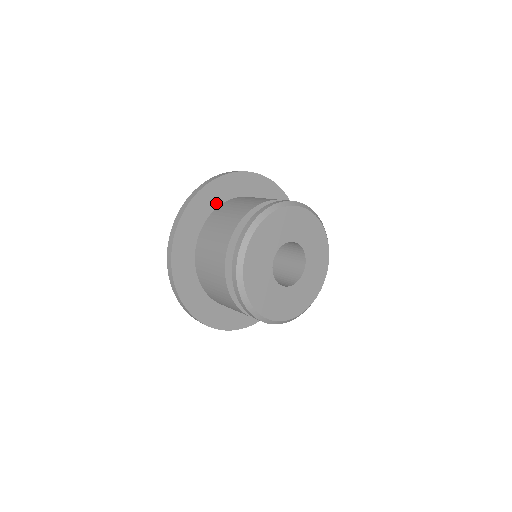
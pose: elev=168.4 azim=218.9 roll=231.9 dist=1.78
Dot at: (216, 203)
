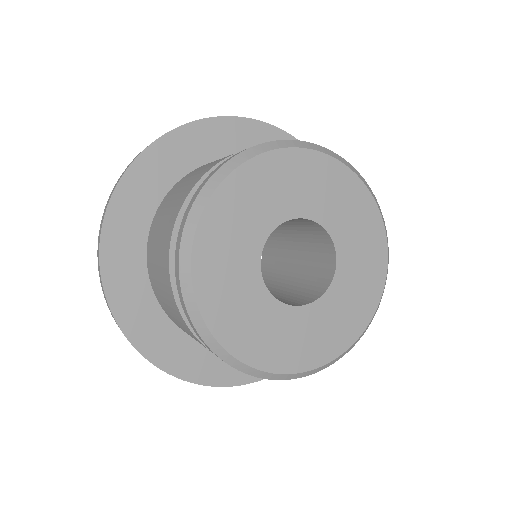
Dot at: occluded
